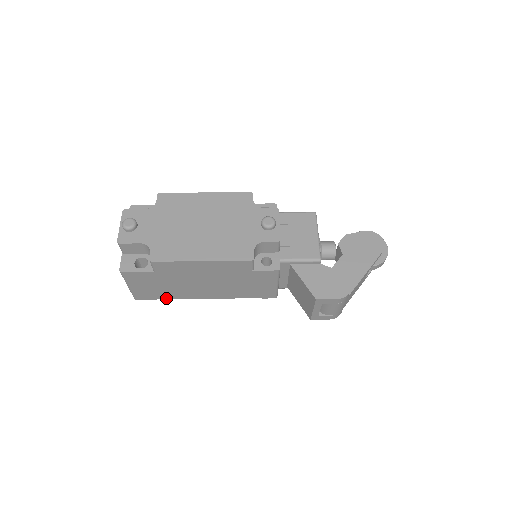
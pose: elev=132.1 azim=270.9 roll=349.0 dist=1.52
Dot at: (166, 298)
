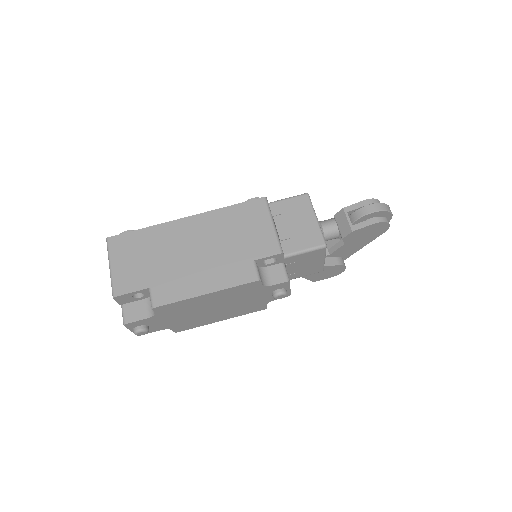
Dot at: occluded
